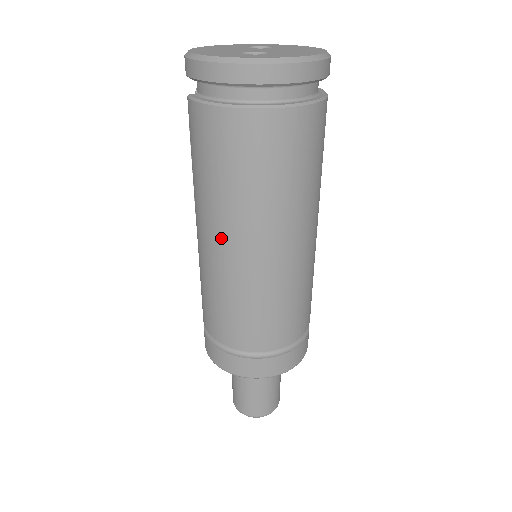
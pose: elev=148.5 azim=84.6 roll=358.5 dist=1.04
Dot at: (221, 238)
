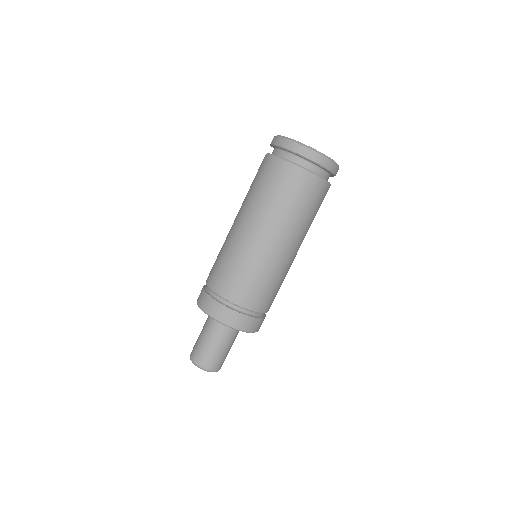
Dot at: (243, 221)
